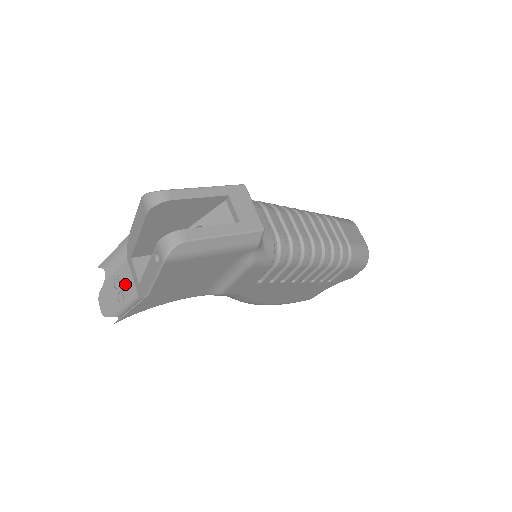
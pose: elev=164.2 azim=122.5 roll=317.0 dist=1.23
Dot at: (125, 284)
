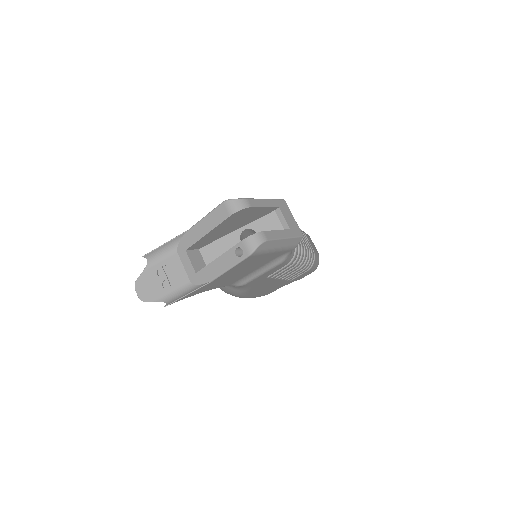
Dot at: (172, 273)
